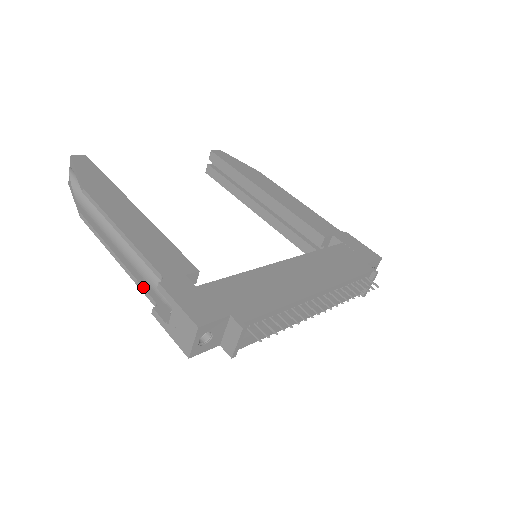
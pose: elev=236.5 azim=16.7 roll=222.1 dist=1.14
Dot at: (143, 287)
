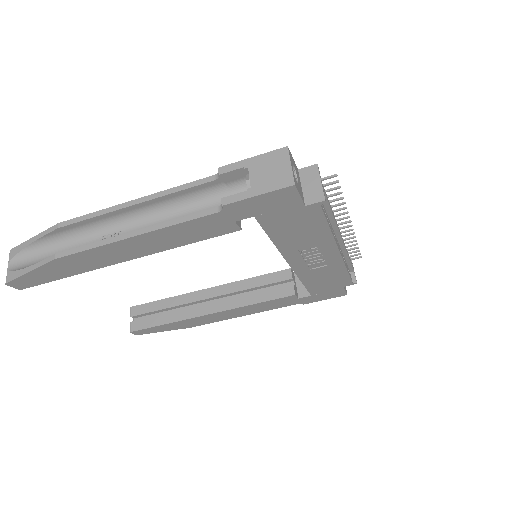
Dot at: (192, 214)
